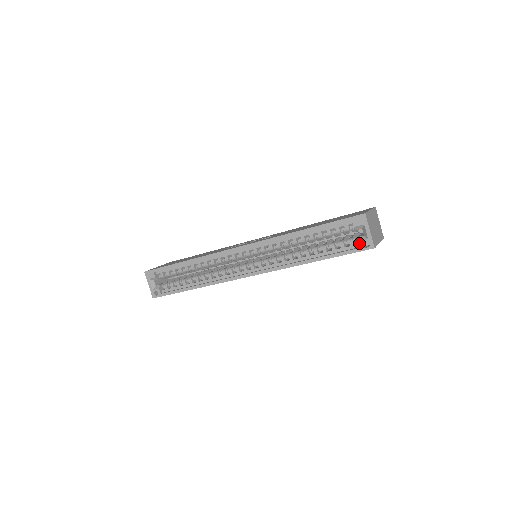
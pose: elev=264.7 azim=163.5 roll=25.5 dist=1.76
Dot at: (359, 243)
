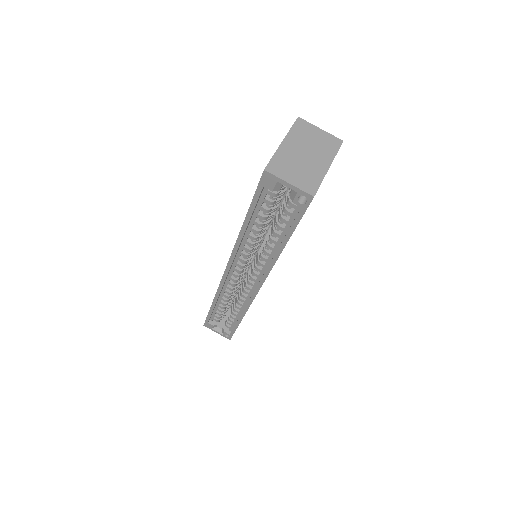
Dot at: (295, 203)
